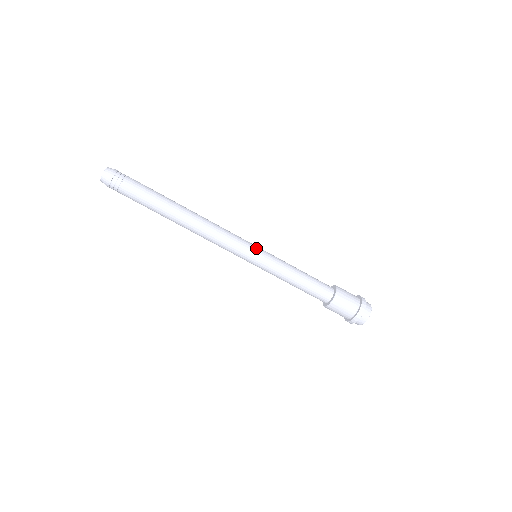
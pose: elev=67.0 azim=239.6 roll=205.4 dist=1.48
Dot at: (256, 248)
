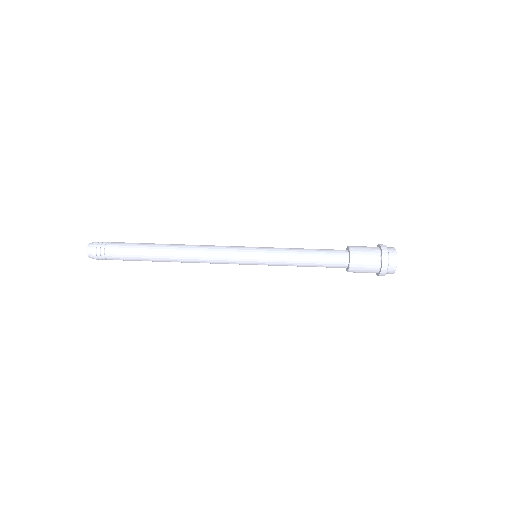
Dot at: occluded
